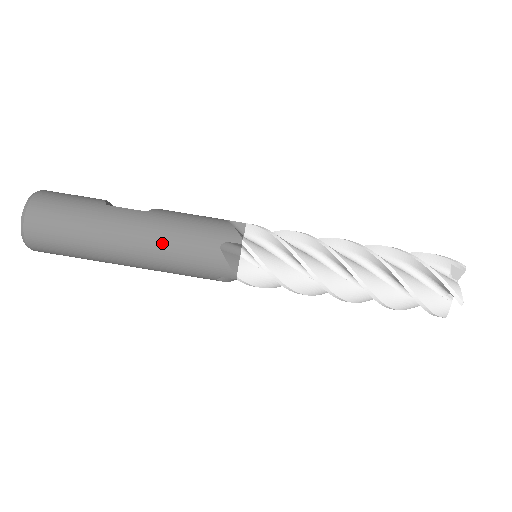
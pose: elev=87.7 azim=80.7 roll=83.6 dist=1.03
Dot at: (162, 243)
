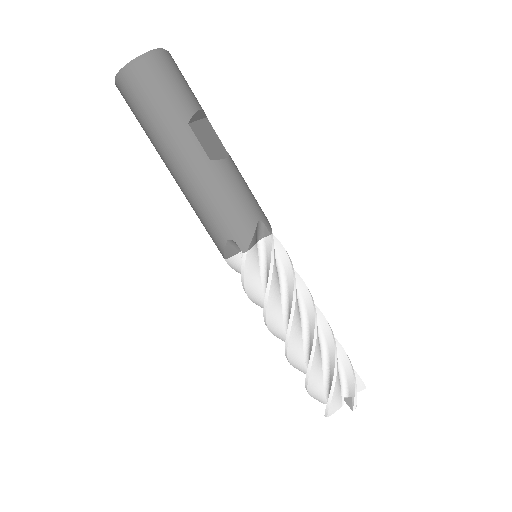
Dot at: (196, 195)
